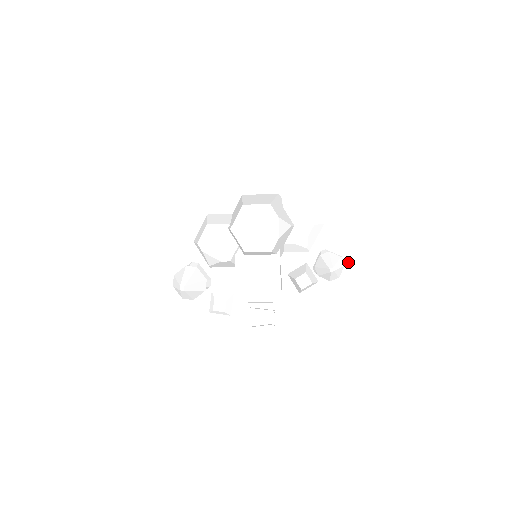
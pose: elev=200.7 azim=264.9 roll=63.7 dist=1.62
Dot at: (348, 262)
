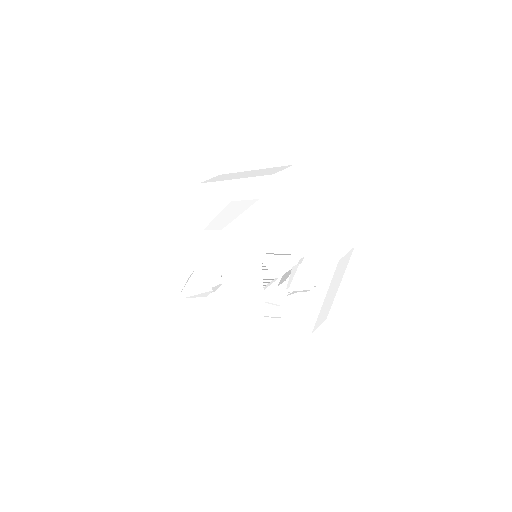
Dot at: (334, 267)
